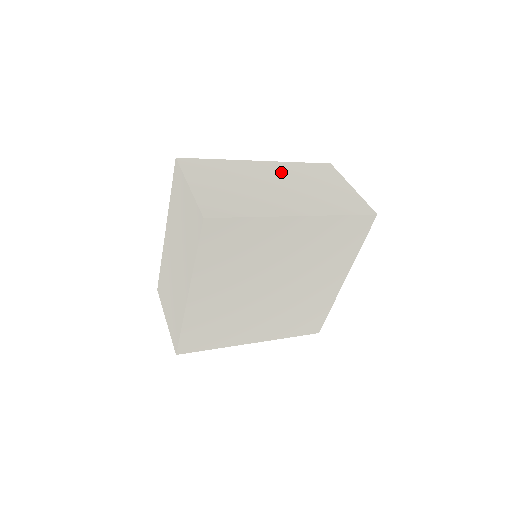
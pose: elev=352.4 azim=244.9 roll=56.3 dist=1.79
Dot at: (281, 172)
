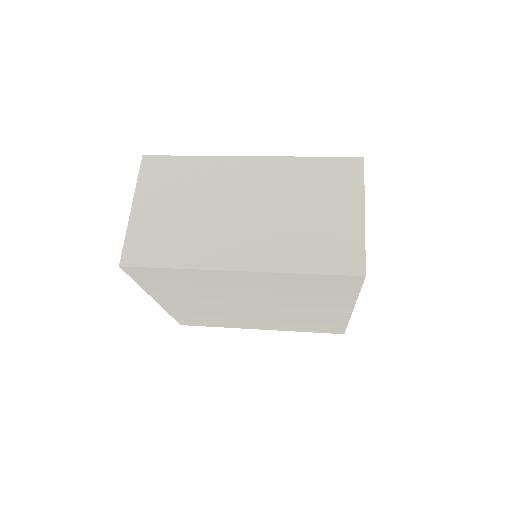
Dot at: (267, 180)
